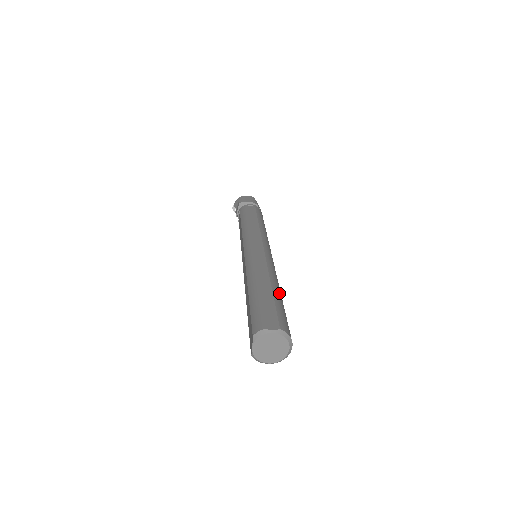
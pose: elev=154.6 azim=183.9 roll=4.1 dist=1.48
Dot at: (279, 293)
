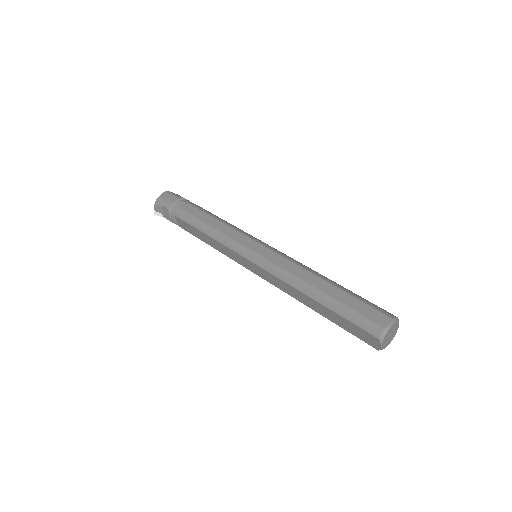
Dot at: (337, 284)
